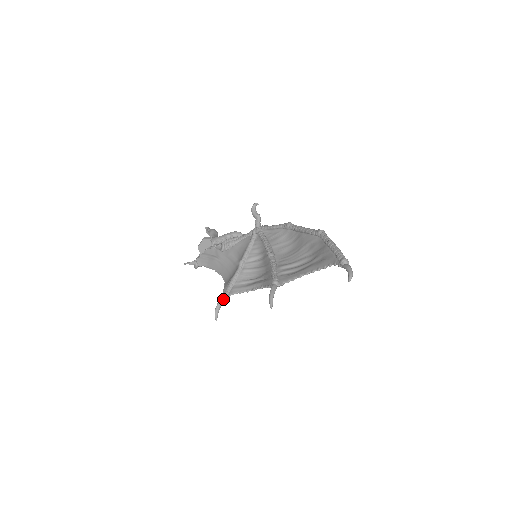
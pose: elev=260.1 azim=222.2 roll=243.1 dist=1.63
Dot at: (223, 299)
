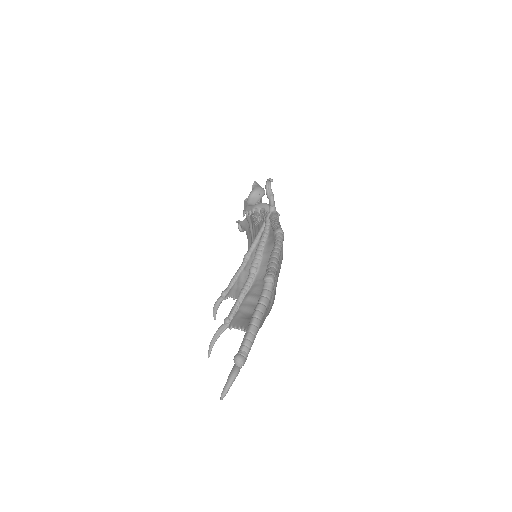
Dot at: (221, 299)
